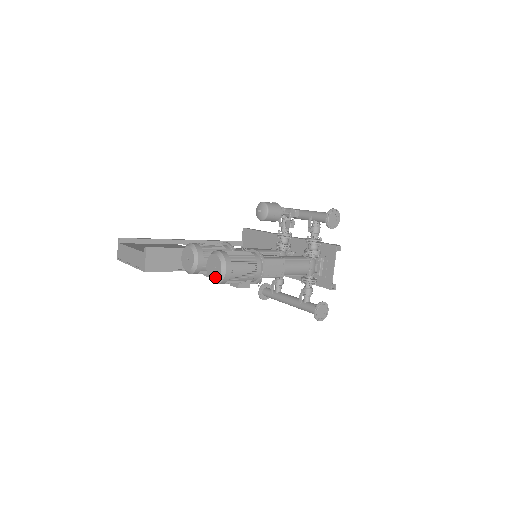
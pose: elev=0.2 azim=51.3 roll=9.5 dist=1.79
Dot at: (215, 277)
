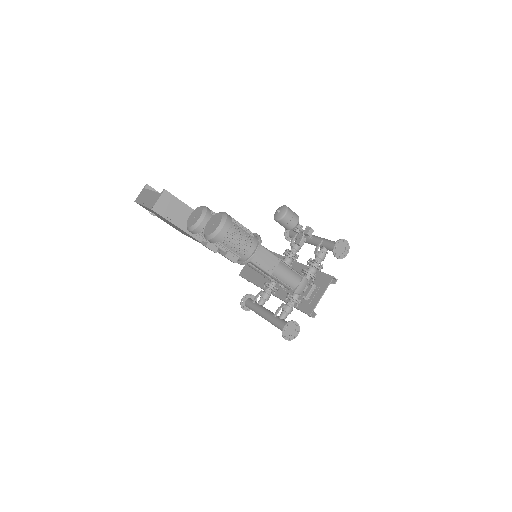
Dot at: (210, 232)
